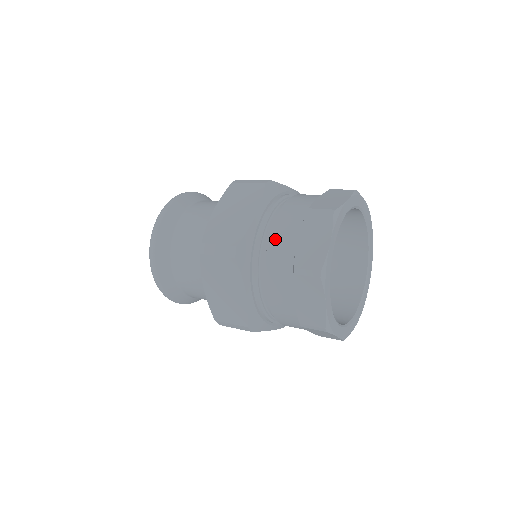
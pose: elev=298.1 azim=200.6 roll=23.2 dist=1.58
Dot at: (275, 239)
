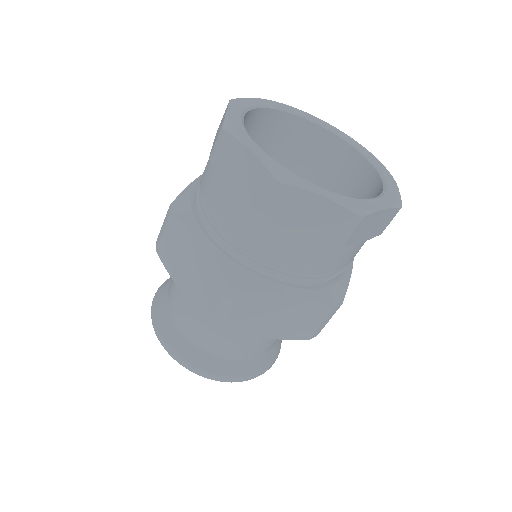
Dot at: (203, 173)
